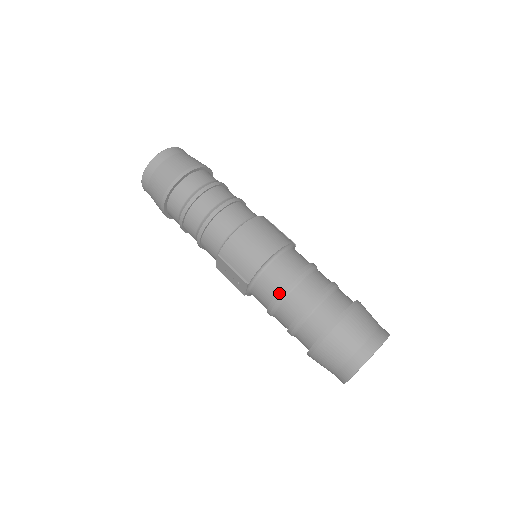
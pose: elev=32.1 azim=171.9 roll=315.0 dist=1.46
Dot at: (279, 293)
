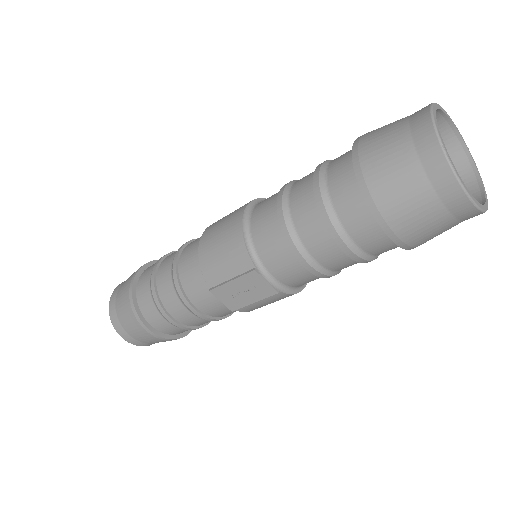
Dot at: (282, 229)
